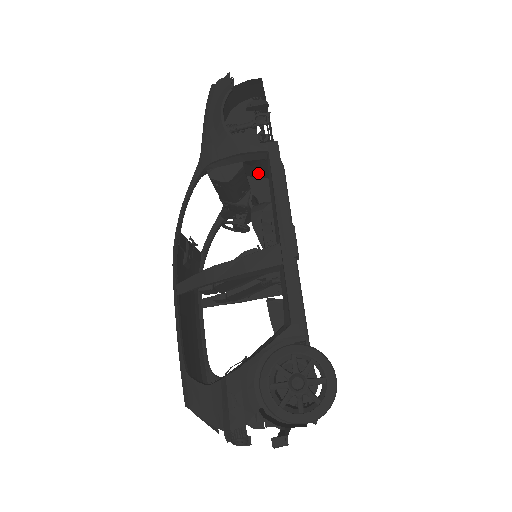
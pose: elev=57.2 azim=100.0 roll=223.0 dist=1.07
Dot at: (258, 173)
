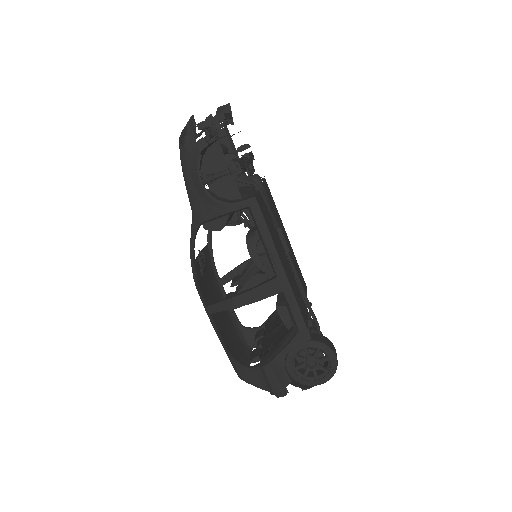
Dot at: occluded
